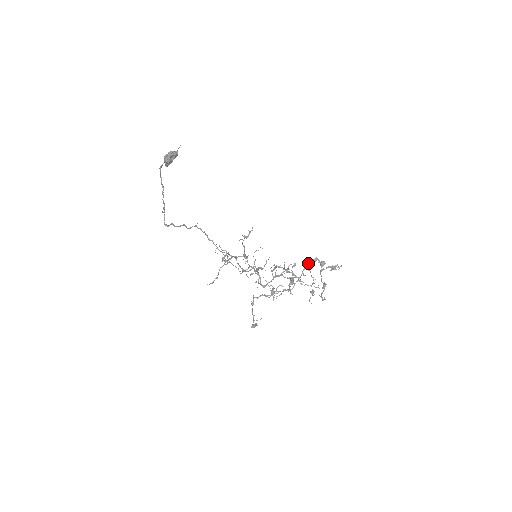
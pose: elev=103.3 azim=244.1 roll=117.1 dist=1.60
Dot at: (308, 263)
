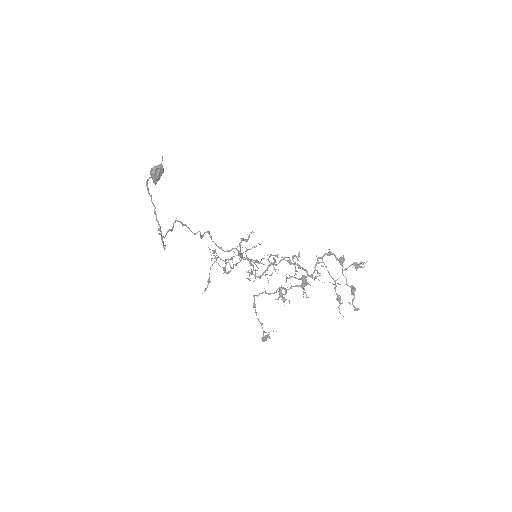
Dot at: occluded
